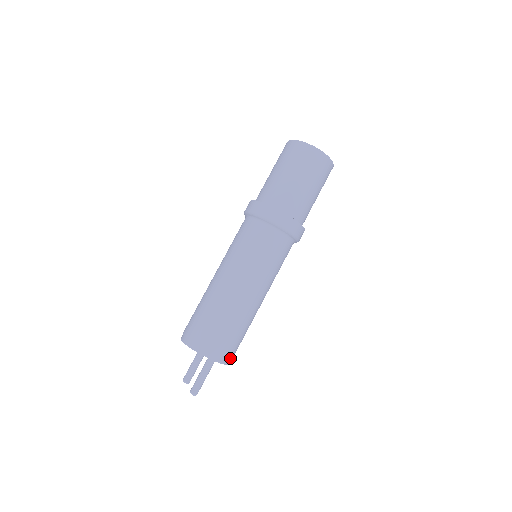
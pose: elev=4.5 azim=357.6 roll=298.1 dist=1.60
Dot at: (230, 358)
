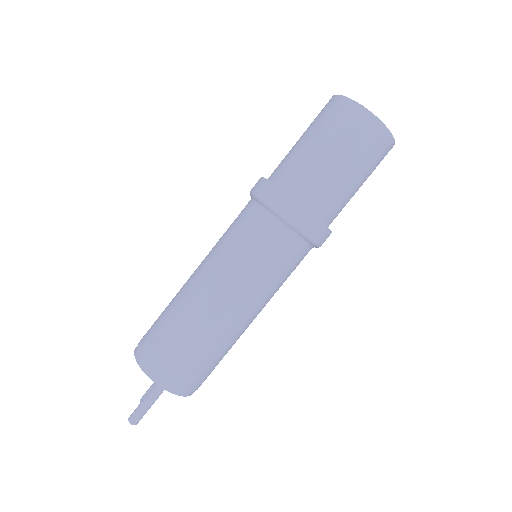
Dot at: (187, 388)
